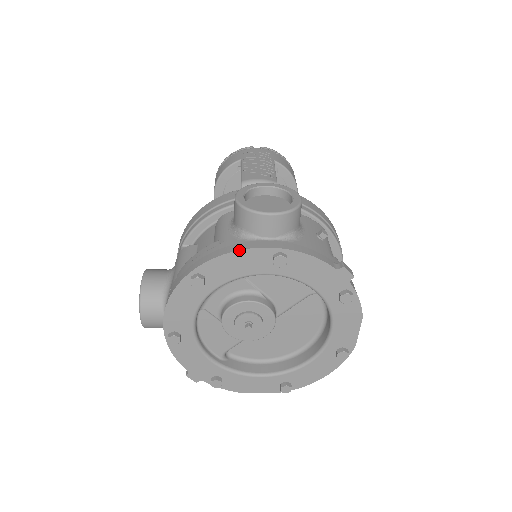
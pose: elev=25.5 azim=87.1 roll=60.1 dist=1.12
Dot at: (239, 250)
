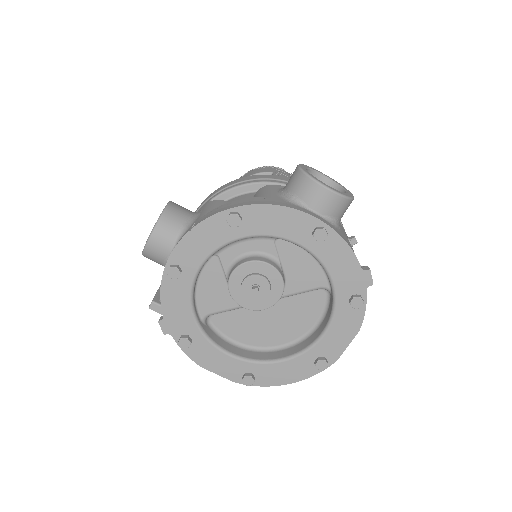
Dot at: (289, 207)
